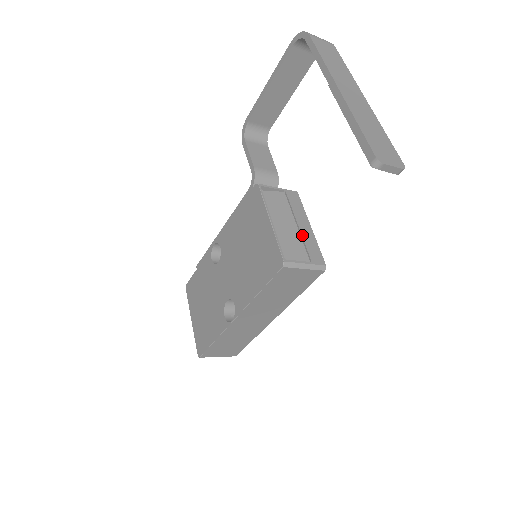
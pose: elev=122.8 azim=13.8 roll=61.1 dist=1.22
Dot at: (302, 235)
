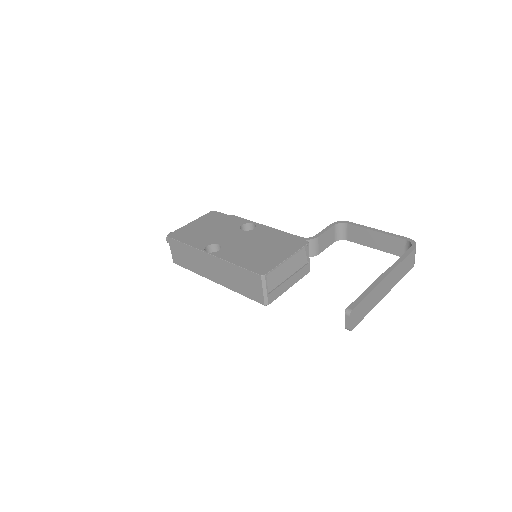
Dot at: (284, 283)
